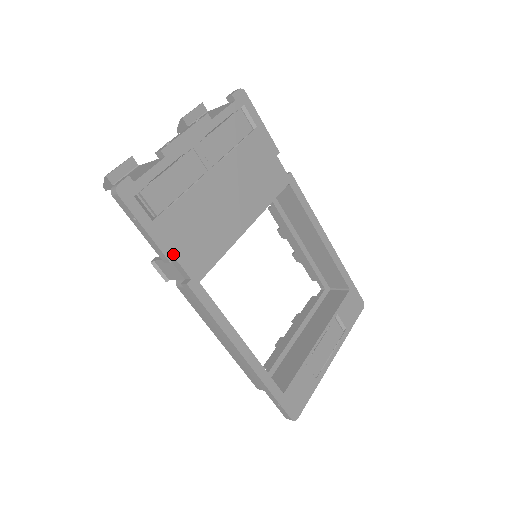
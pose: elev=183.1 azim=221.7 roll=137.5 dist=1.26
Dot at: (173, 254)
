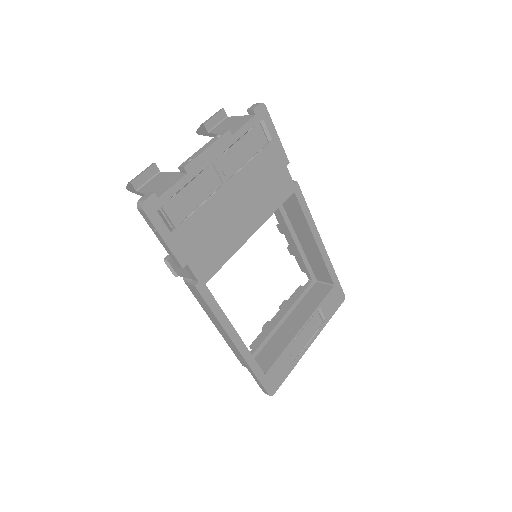
Dot at: (186, 261)
